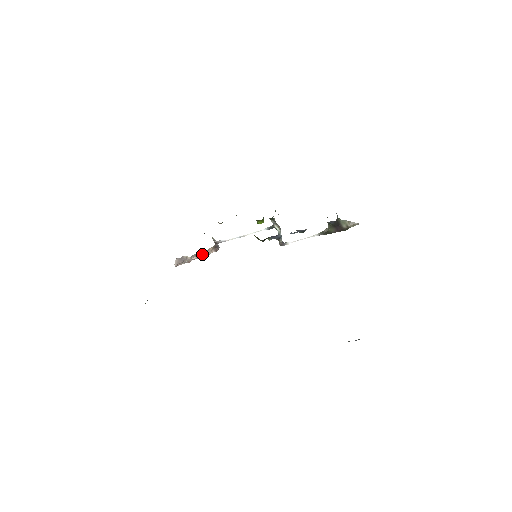
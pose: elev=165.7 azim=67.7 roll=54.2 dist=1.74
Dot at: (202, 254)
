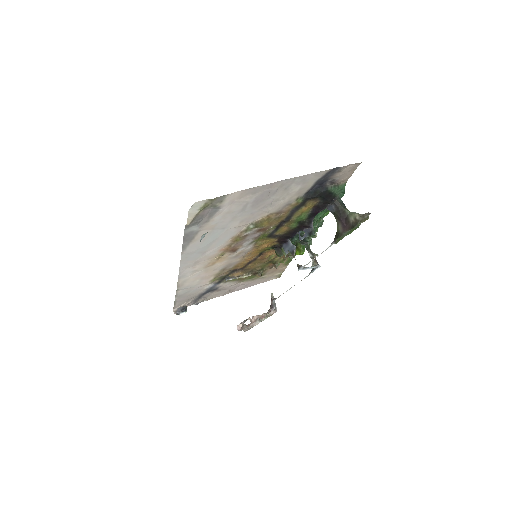
Dot at: (259, 315)
